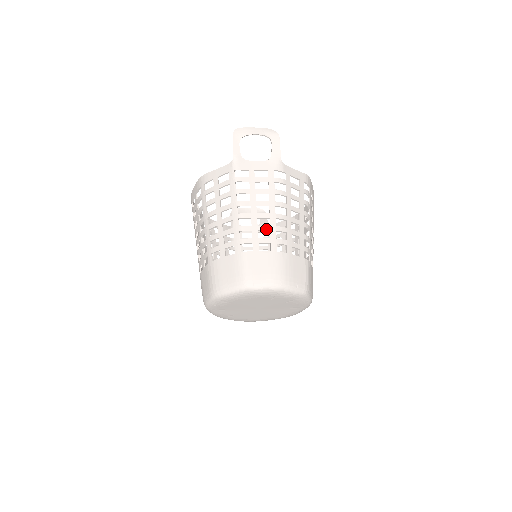
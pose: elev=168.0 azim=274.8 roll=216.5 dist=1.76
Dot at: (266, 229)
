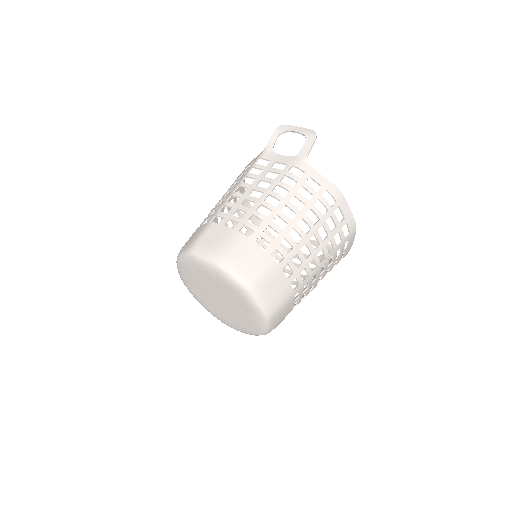
Dot at: (245, 210)
